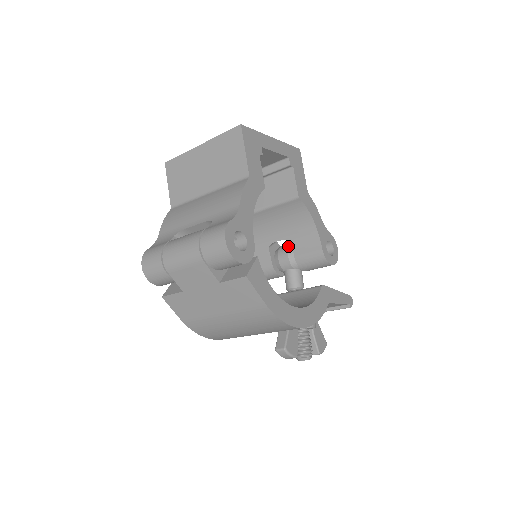
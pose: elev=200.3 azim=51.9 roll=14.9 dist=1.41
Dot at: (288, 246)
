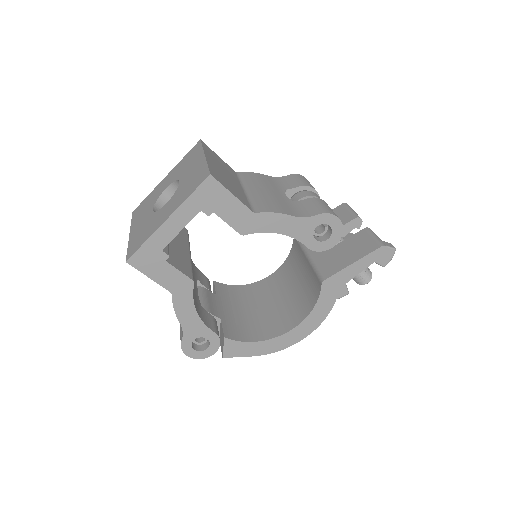
Dot at: occluded
